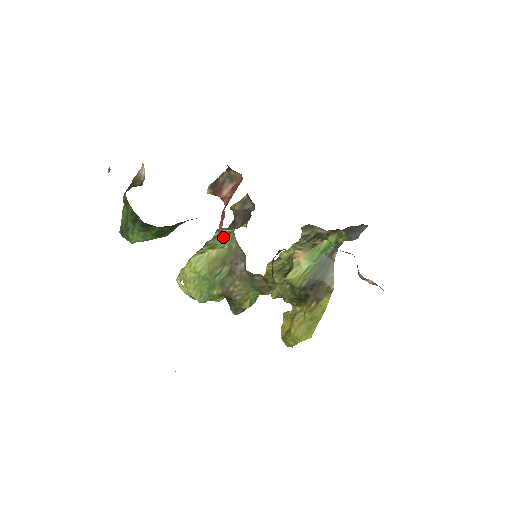
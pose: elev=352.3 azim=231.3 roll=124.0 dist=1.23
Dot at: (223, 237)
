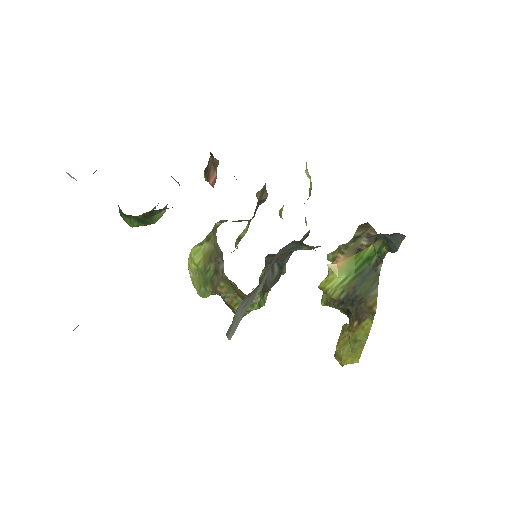
Dot at: (214, 230)
